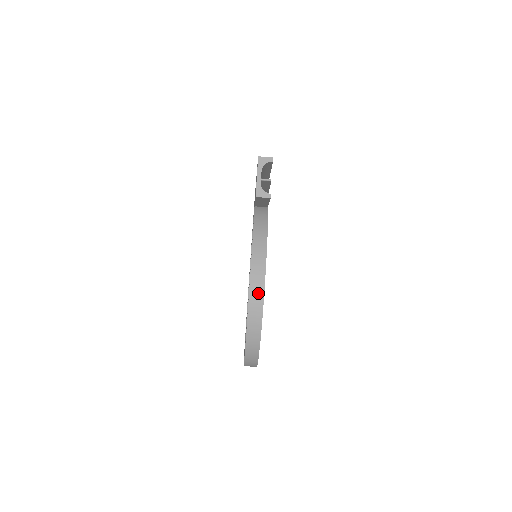
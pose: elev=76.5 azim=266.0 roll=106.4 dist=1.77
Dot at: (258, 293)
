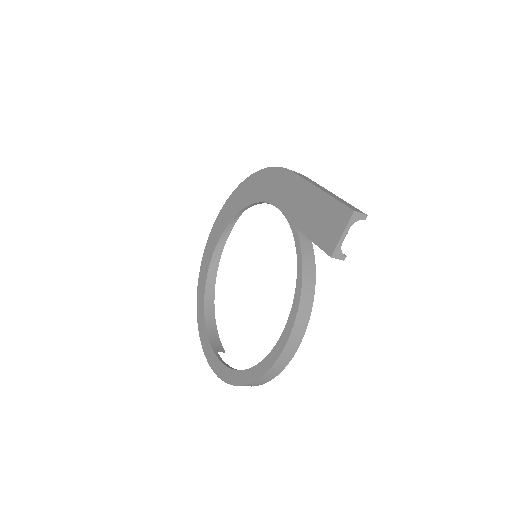
Dot at: (290, 353)
